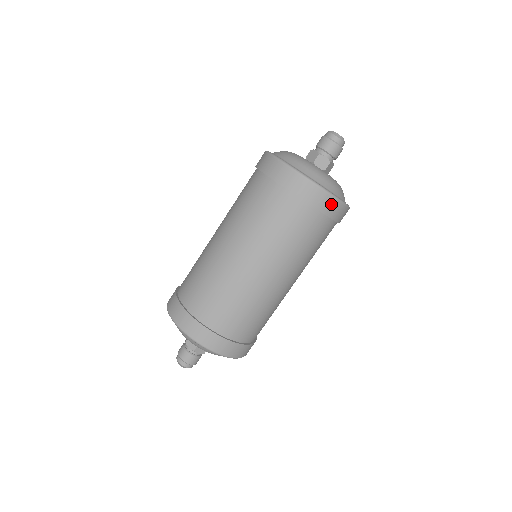
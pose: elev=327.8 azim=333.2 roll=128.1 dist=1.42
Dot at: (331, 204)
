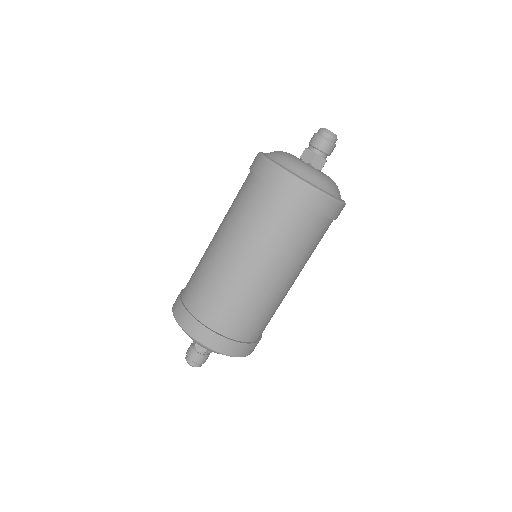
Dot at: (293, 185)
